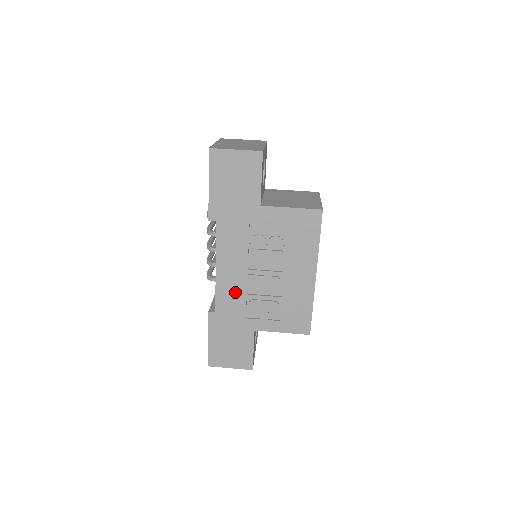
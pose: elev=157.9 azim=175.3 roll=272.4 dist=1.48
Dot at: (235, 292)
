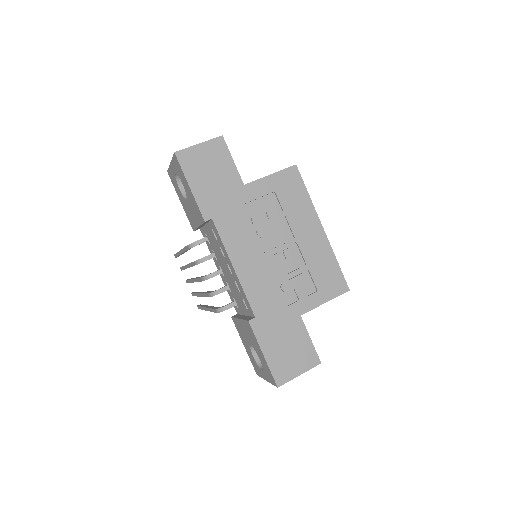
Dot at: (263, 284)
